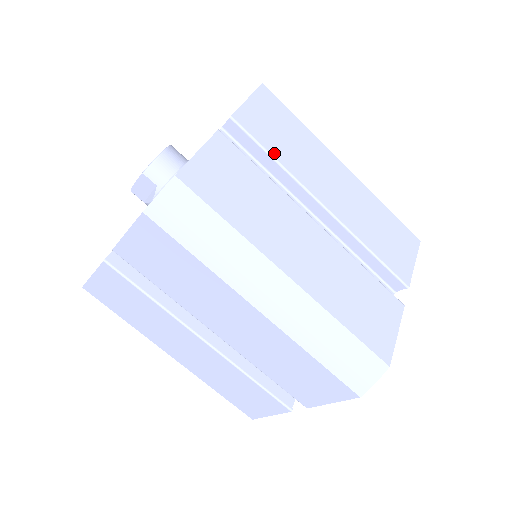
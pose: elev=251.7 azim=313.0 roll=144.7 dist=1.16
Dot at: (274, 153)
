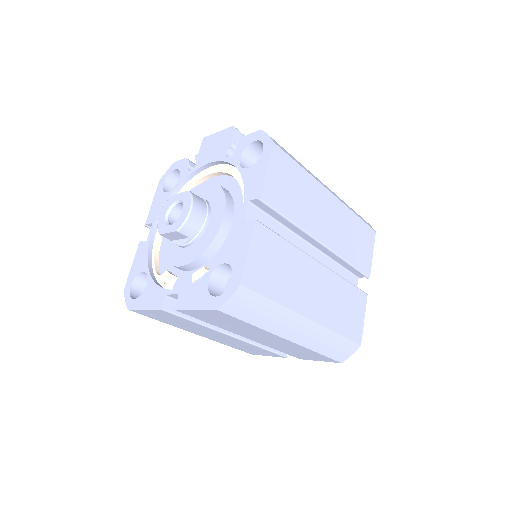
Dot at: (290, 216)
